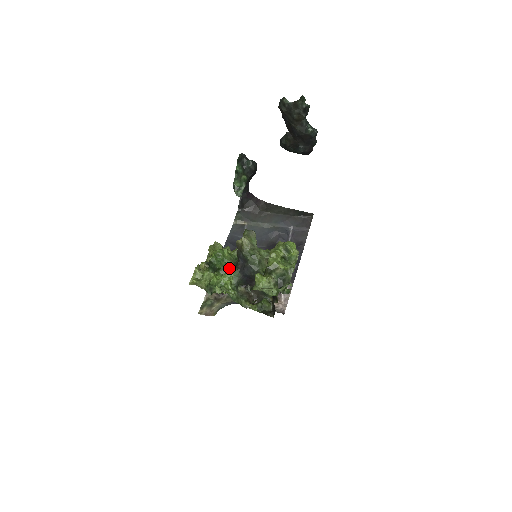
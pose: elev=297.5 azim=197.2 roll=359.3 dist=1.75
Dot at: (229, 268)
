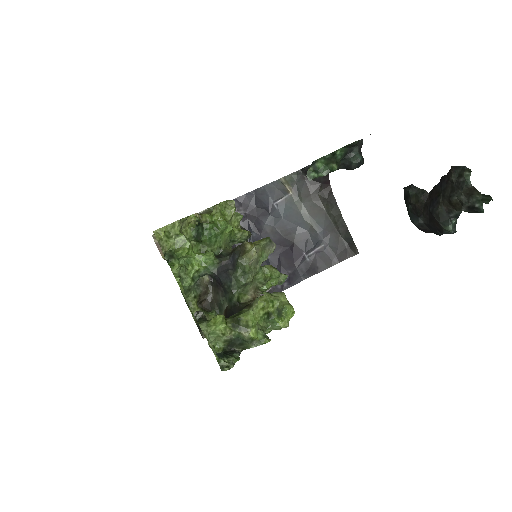
Dot at: (212, 253)
